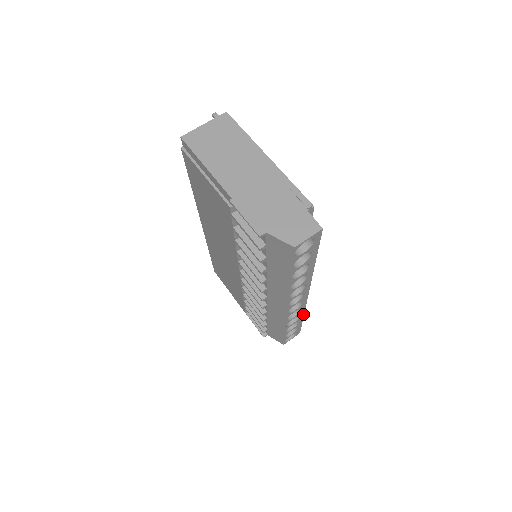
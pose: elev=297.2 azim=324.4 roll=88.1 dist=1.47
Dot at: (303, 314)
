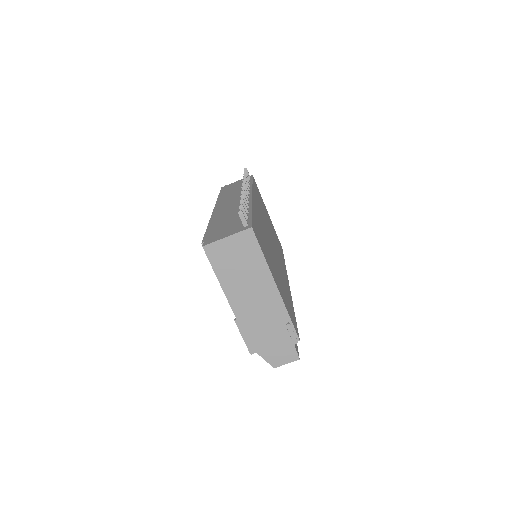
Dot at: occluded
